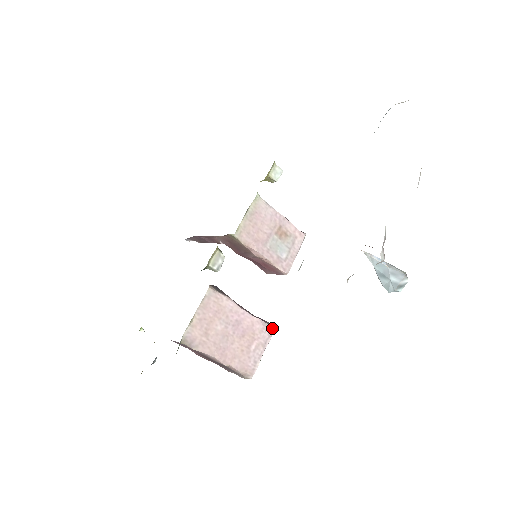
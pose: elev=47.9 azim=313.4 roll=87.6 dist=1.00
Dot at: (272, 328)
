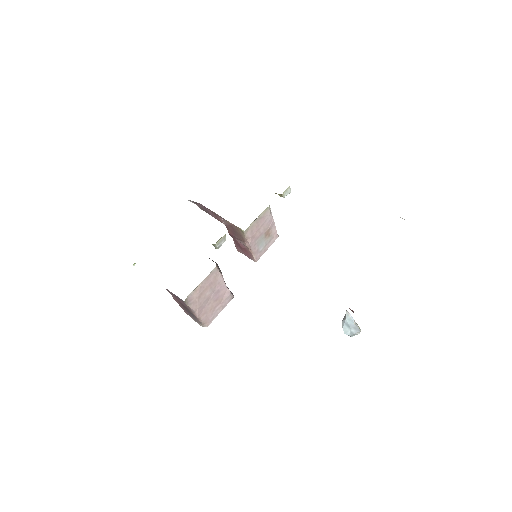
Dot at: (233, 297)
